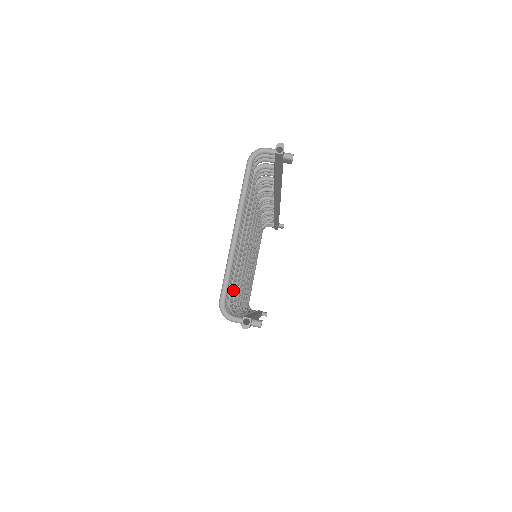
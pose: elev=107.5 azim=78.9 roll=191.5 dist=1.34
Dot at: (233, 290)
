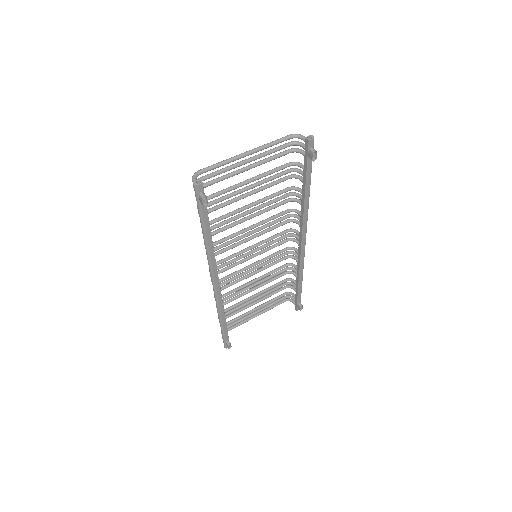
Dot at: (215, 202)
